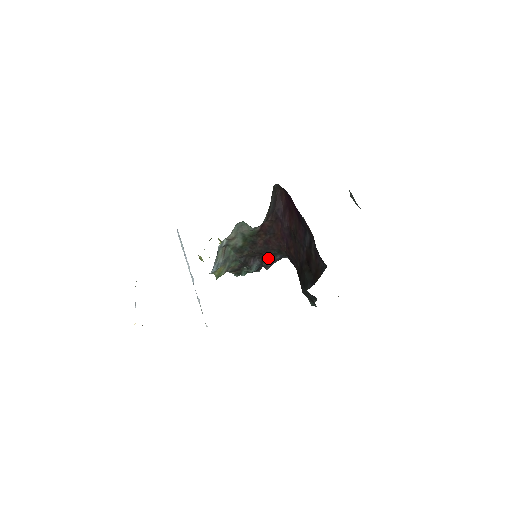
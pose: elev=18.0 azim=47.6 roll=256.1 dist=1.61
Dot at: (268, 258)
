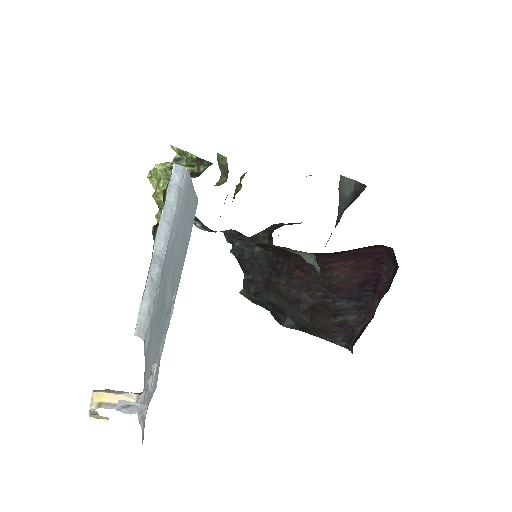
Dot at: (252, 246)
